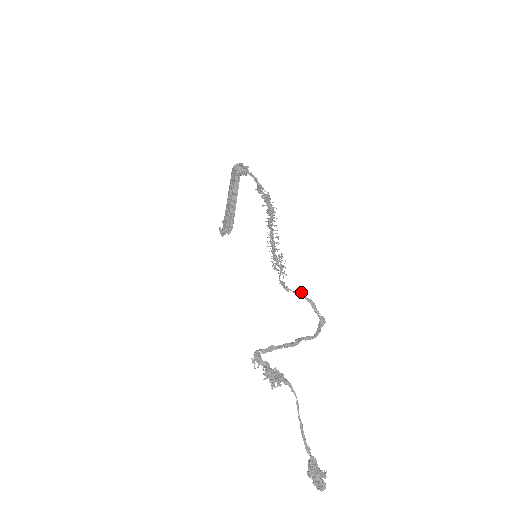
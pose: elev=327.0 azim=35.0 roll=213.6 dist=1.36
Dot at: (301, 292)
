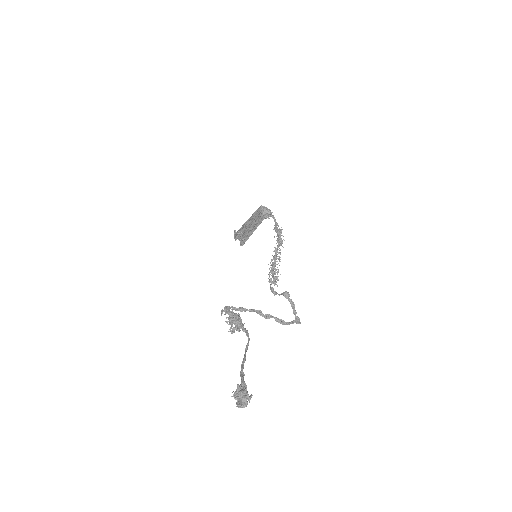
Dot at: (285, 292)
